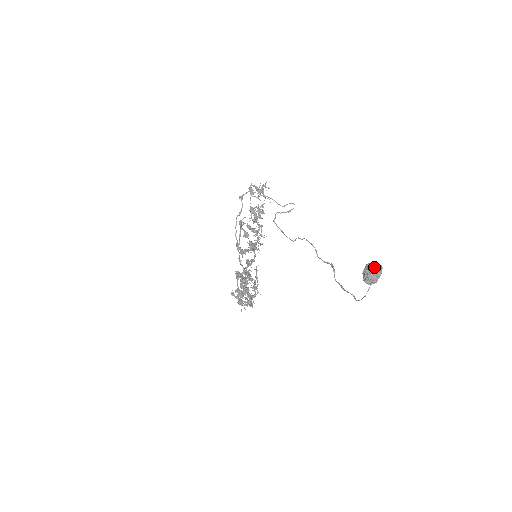
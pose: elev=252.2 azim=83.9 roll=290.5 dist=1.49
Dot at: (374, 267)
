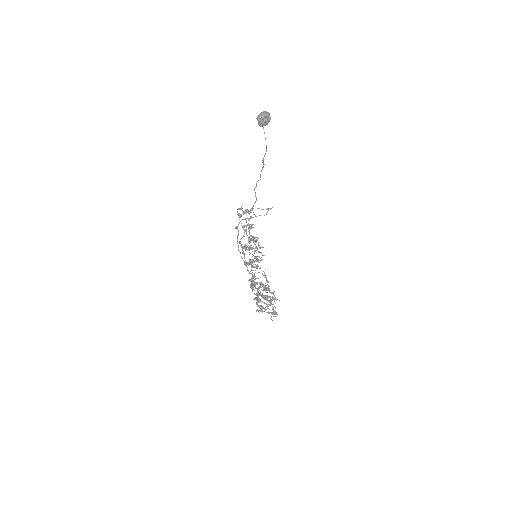
Dot at: (261, 112)
